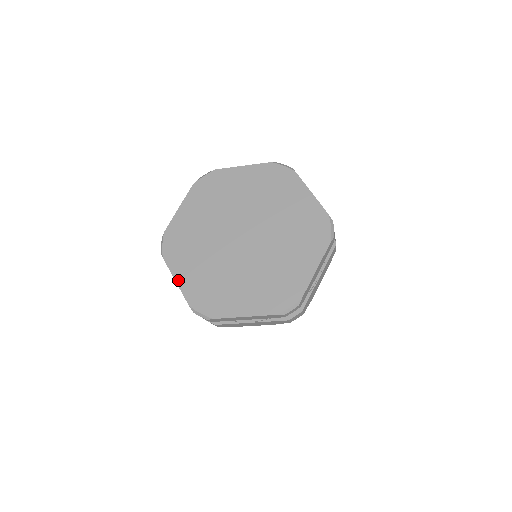
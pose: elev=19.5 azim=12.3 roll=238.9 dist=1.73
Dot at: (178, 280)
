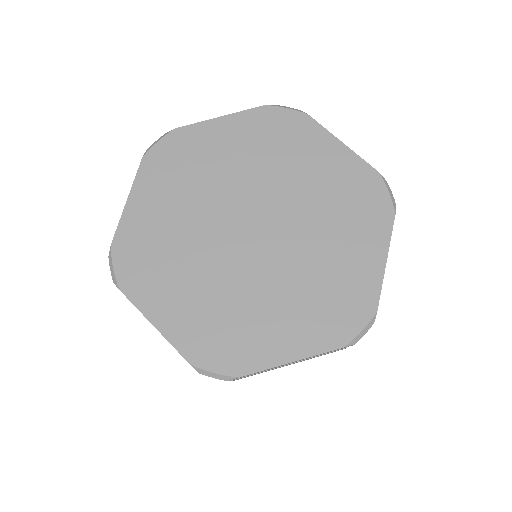
Dot at: (158, 323)
